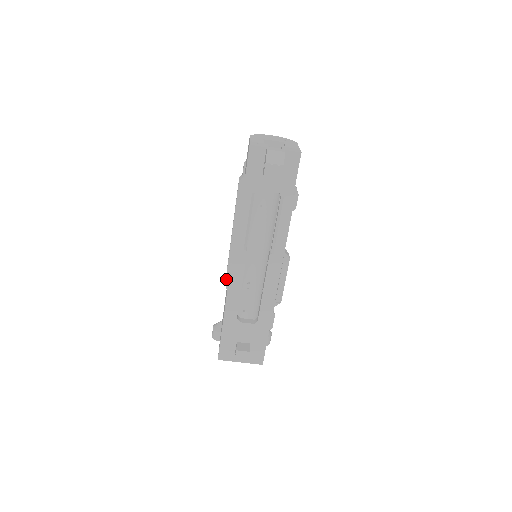
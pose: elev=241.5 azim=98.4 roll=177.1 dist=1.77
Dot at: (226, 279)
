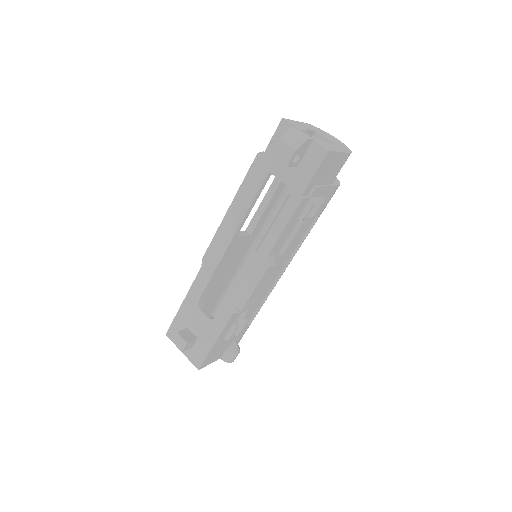
Dot at: (205, 253)
